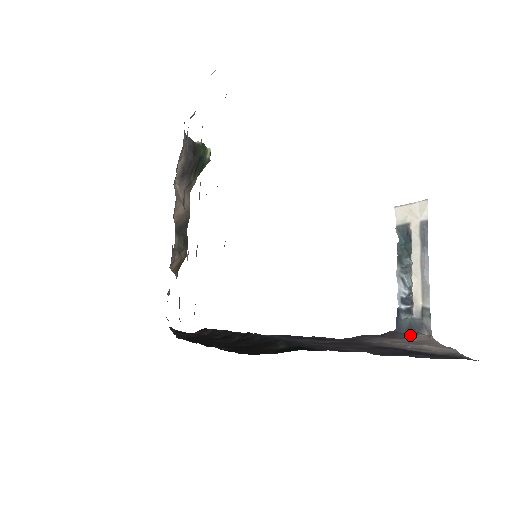
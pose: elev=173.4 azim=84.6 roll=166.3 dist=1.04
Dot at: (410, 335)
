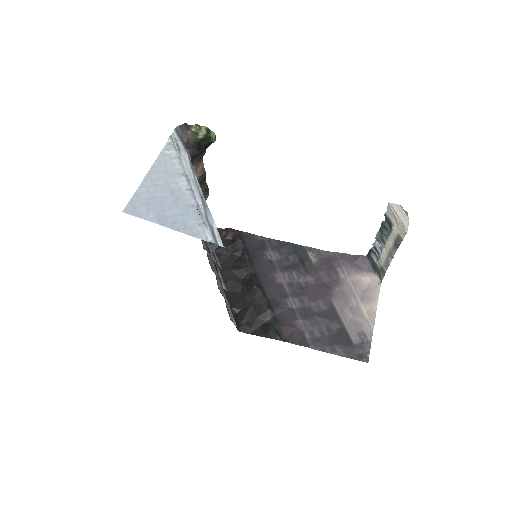
Dot at: (372, 269)
